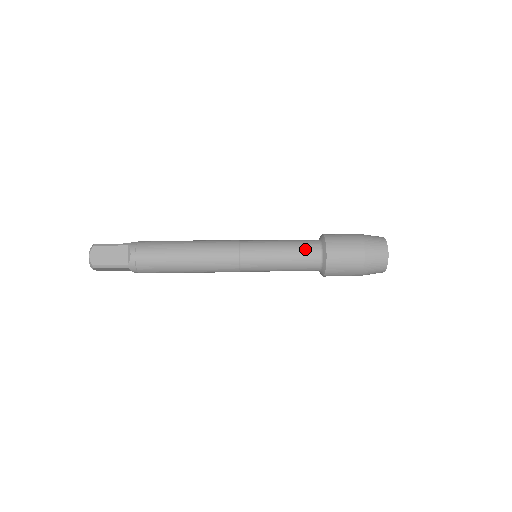
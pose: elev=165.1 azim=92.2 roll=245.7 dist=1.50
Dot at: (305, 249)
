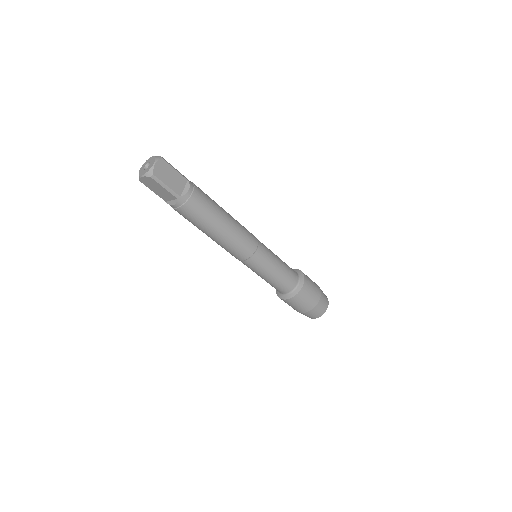
Dot at: (291, 273)
